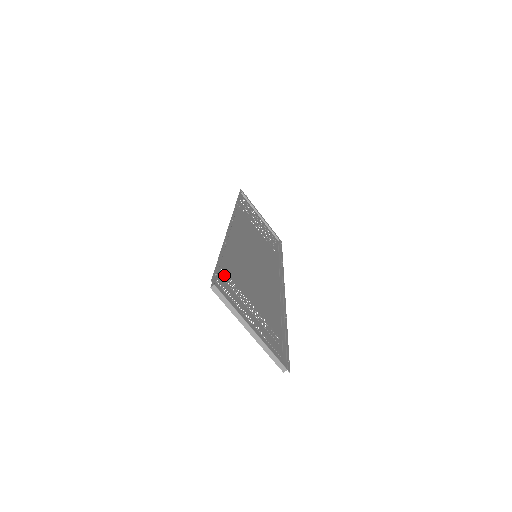
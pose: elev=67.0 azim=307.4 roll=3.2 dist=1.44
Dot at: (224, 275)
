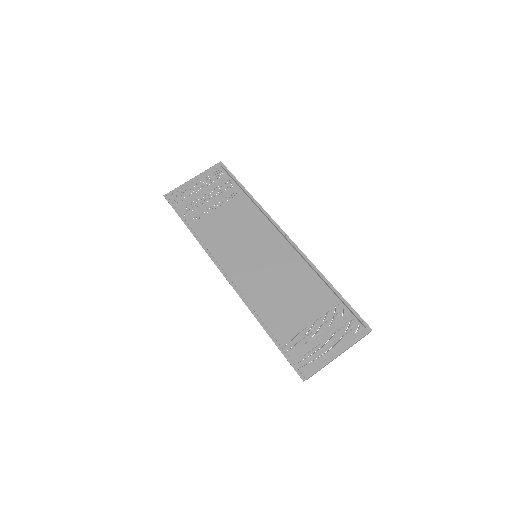
Dot at: (290, 346)
